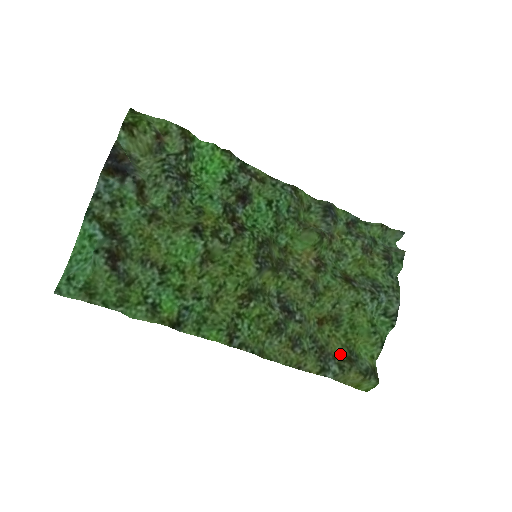
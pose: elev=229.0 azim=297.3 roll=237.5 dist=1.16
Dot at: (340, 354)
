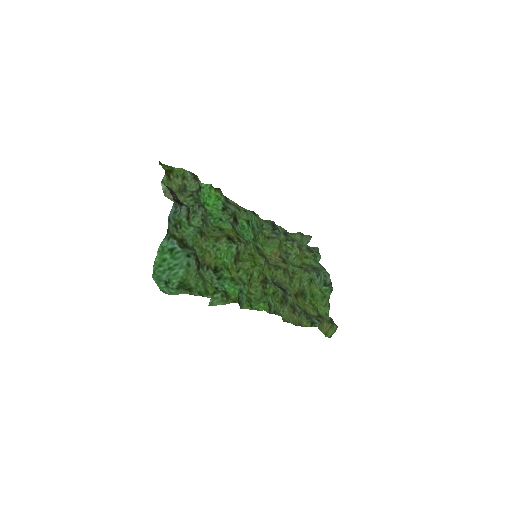
Dot at: (314, 314)
